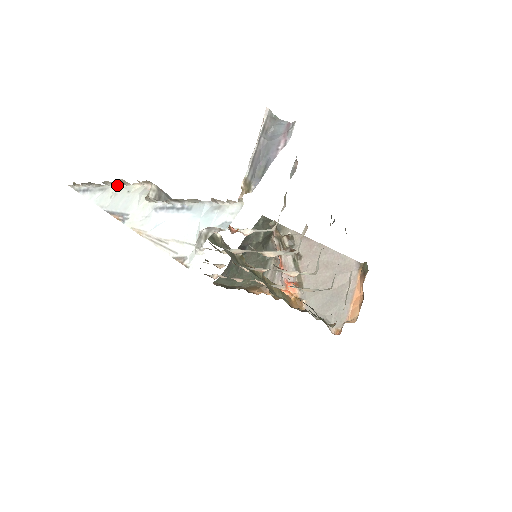
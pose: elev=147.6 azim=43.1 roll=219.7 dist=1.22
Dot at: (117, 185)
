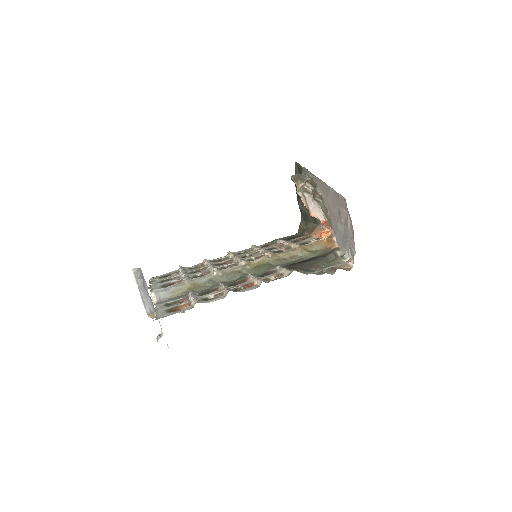
Dot at: (152, 286)
